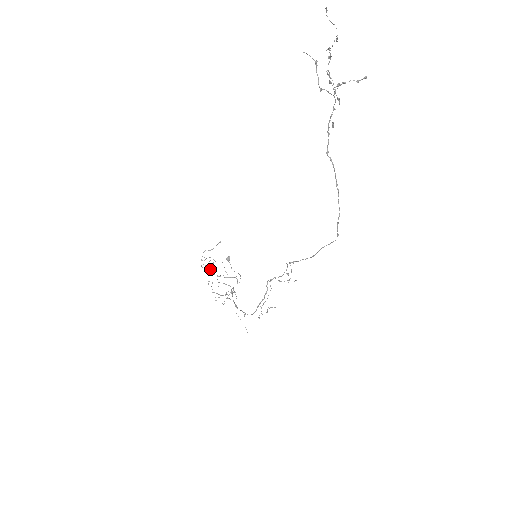
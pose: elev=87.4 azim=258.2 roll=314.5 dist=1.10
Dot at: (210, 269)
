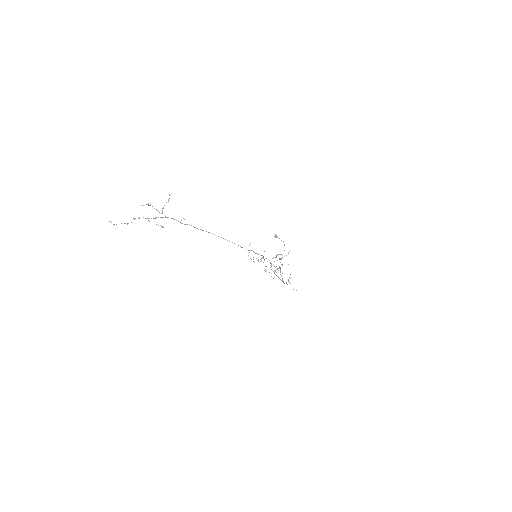
Dot at: (261, 260)
